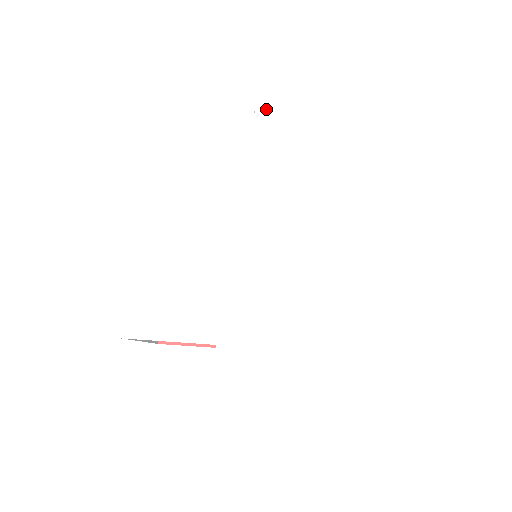
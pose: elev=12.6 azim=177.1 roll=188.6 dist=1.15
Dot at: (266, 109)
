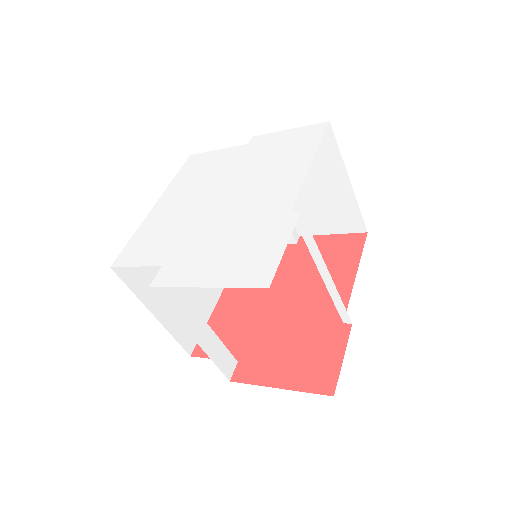
Dot at: (257, 139)
